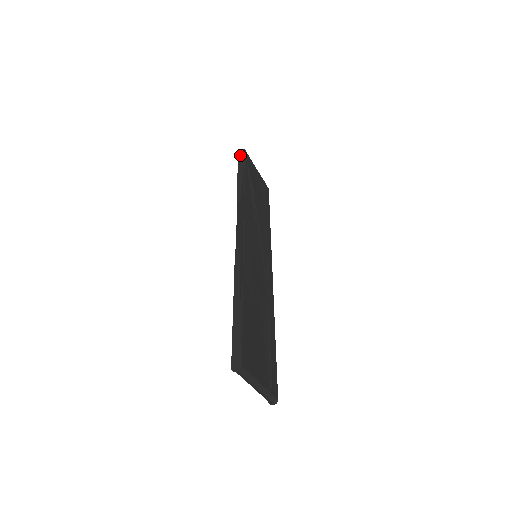
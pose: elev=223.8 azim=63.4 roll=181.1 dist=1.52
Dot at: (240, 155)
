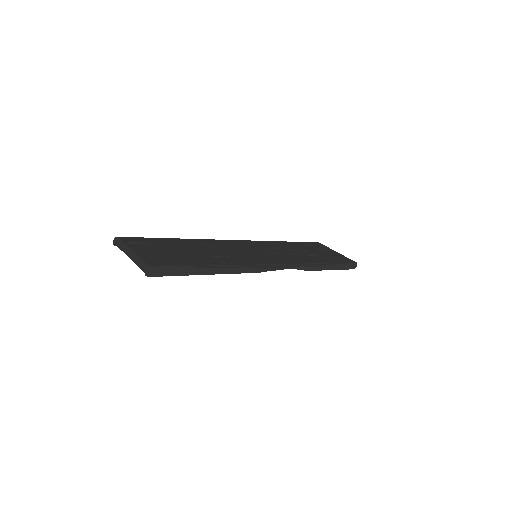
Dot at: occluded
